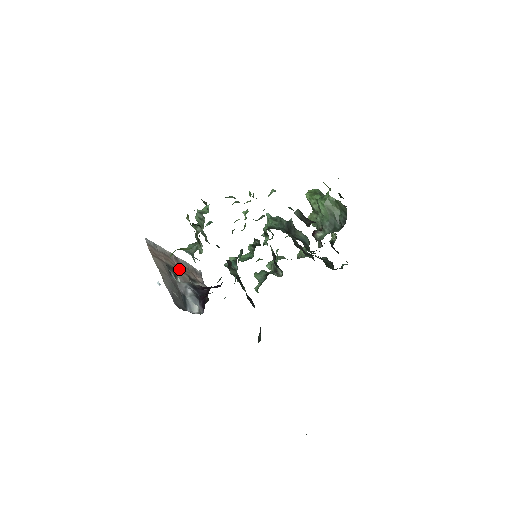
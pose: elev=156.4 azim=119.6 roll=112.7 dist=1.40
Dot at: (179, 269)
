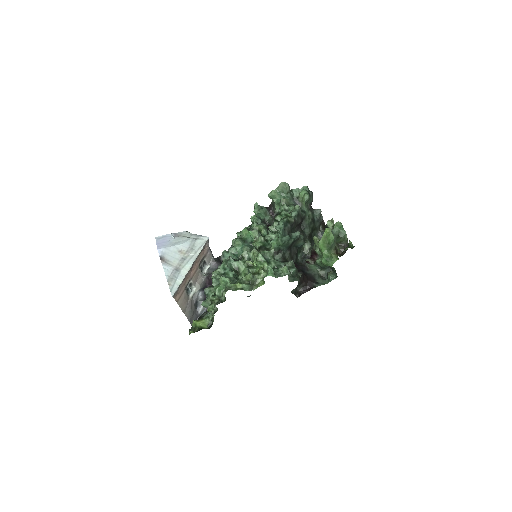
Dot at: (193, 273)
